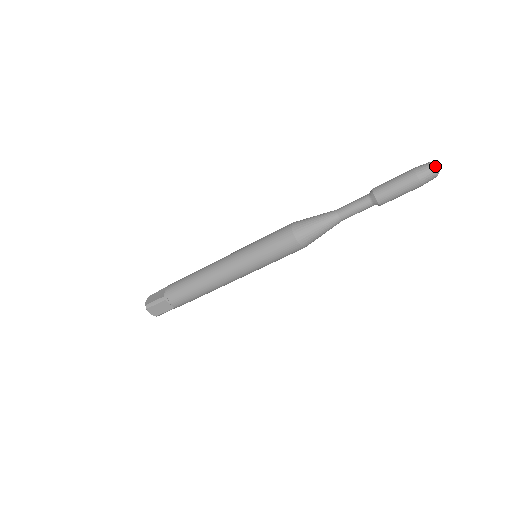
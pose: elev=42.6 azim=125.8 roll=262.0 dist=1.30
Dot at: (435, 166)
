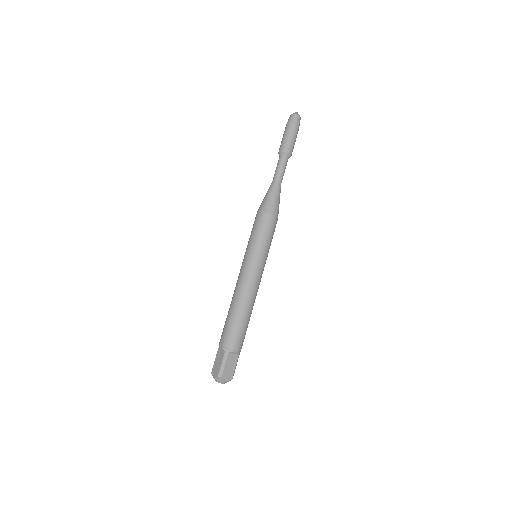
Dot at: (295, 113)
